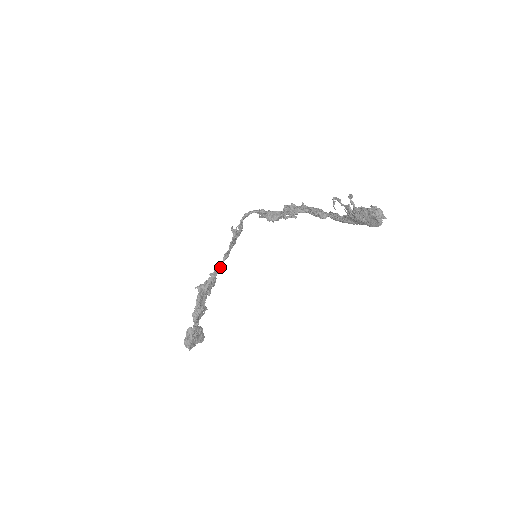
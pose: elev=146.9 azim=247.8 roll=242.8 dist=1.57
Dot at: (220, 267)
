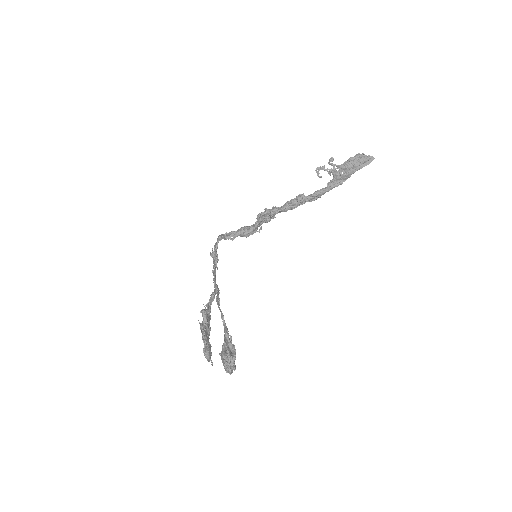
Dot at: occluded
